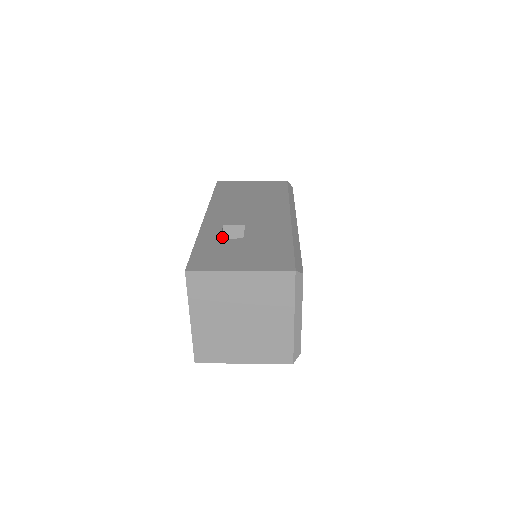
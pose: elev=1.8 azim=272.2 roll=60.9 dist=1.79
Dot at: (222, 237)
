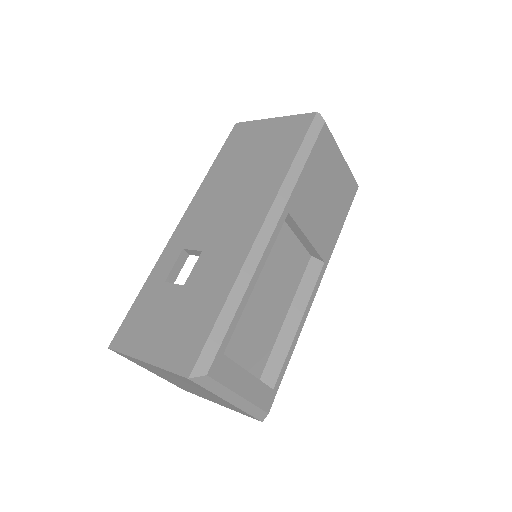
Dot at: (183, 265)
